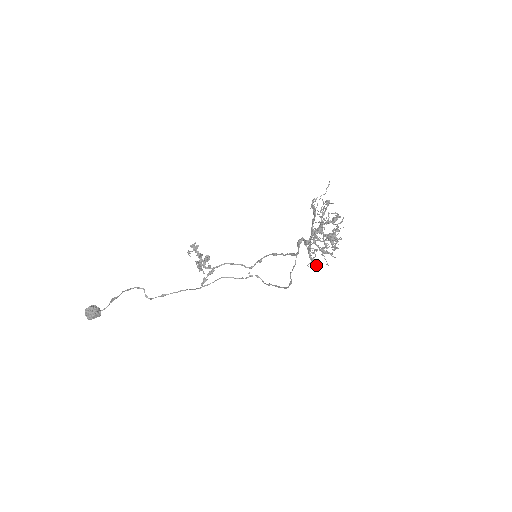
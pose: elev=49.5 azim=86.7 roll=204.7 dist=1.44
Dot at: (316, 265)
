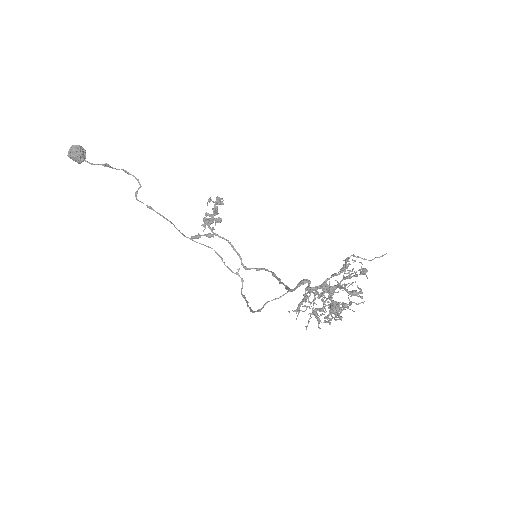
Dot at: occluded
